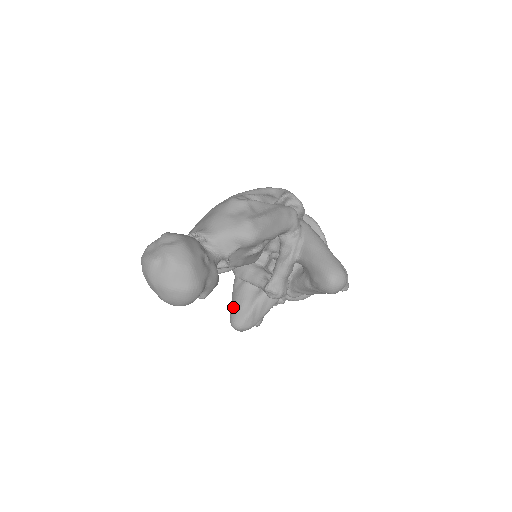
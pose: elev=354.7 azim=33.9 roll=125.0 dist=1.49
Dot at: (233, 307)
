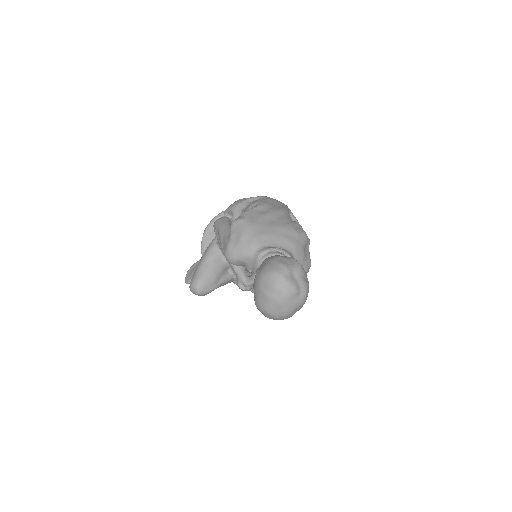
Dot at: (206, 276)
